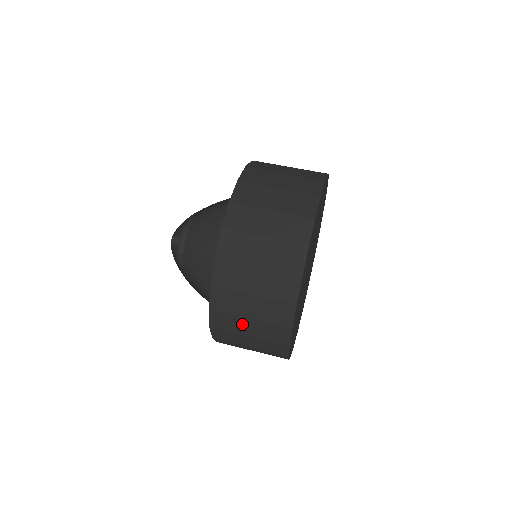
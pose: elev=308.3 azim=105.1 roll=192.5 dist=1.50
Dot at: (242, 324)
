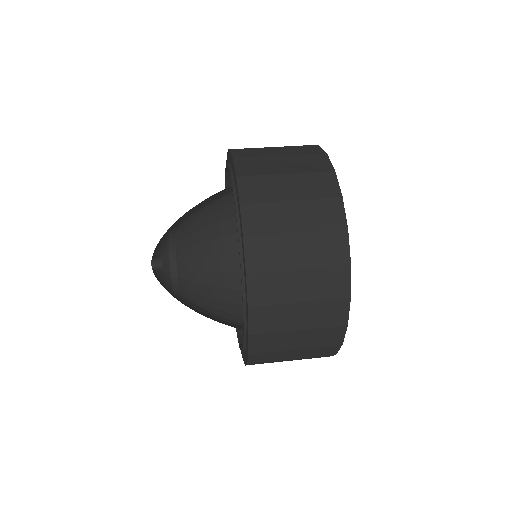
Dot at: (279, 184)
